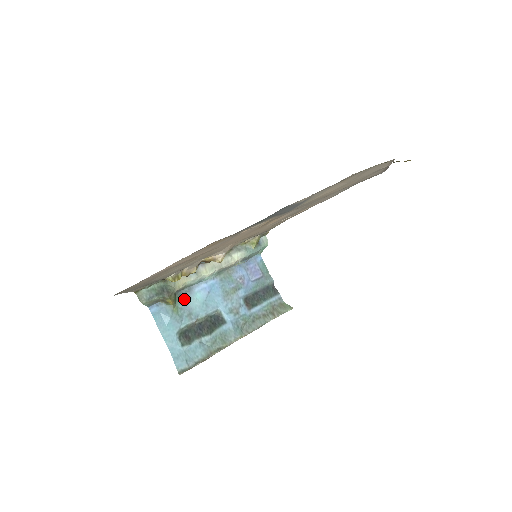
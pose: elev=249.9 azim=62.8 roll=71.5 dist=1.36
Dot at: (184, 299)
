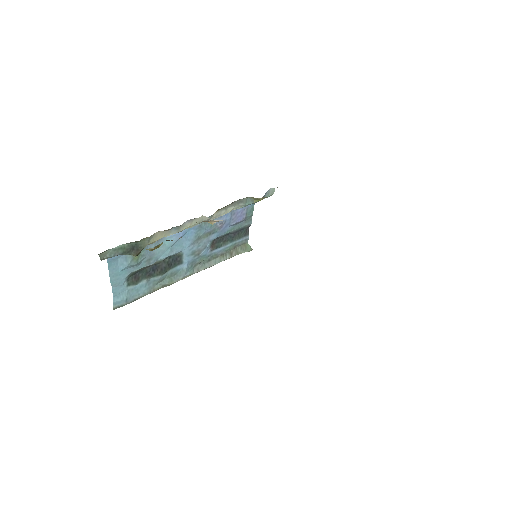
Dot at: (150, 245)
